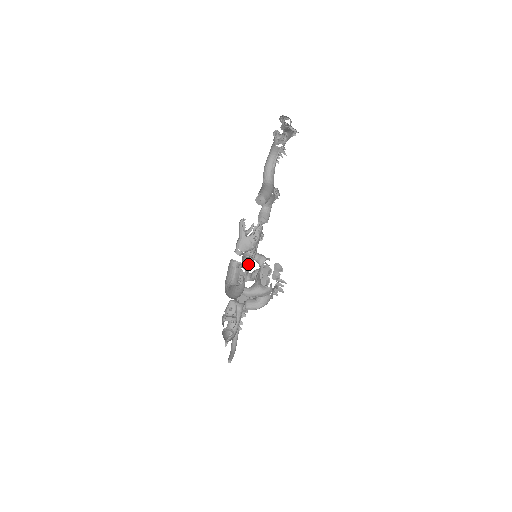
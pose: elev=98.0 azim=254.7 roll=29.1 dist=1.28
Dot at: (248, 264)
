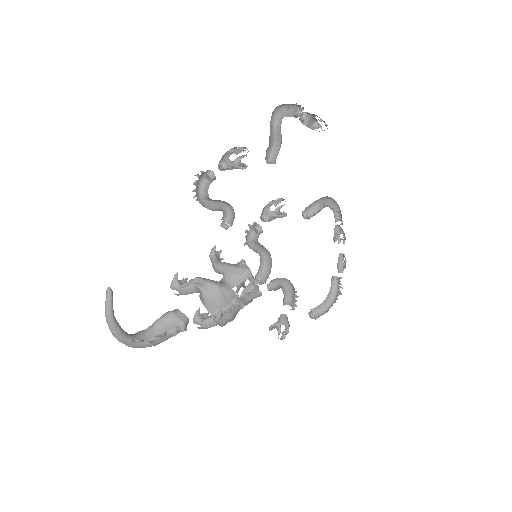
Dot at: occluded
